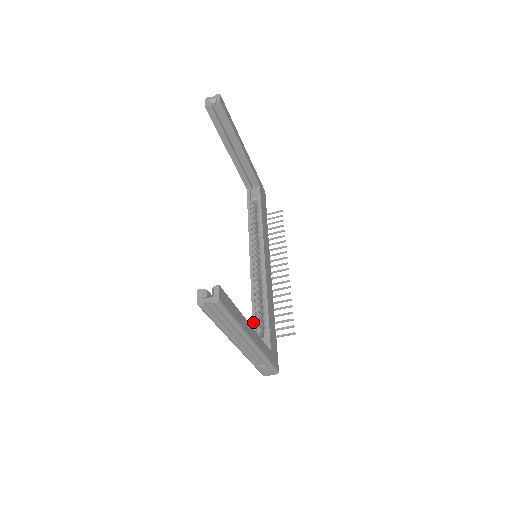
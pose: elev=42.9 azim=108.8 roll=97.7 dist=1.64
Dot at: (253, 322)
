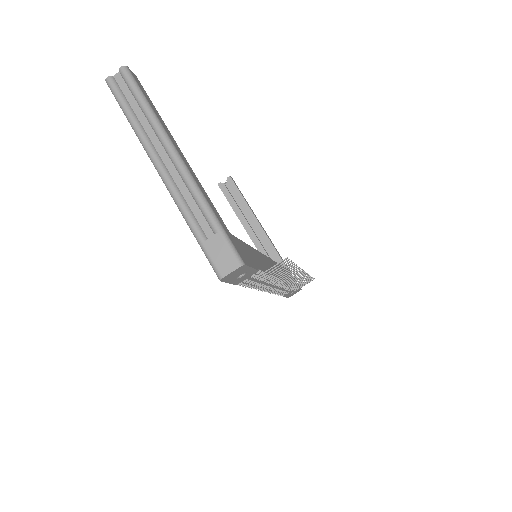
Dot at: occluded
